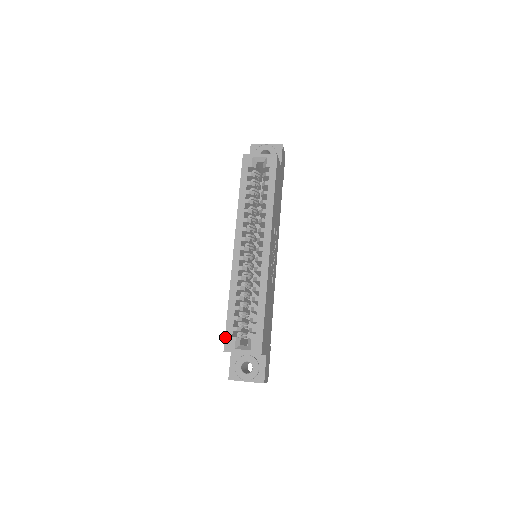
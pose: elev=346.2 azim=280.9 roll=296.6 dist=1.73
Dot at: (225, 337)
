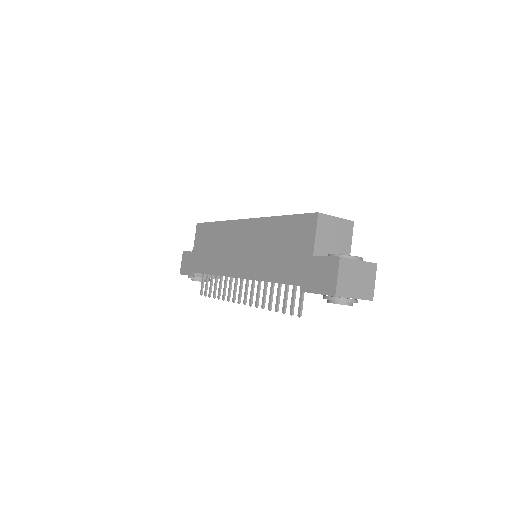
Dot at: (306, 213)
